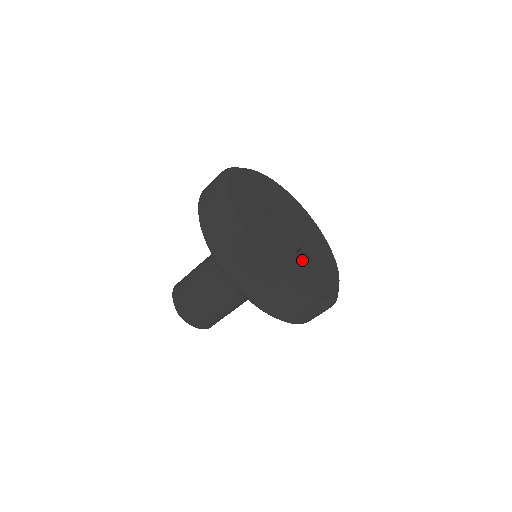
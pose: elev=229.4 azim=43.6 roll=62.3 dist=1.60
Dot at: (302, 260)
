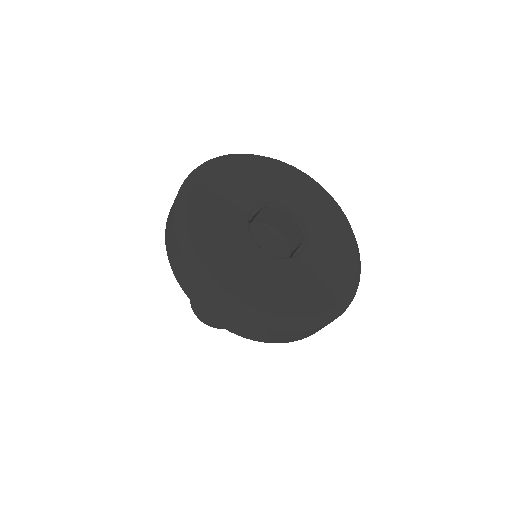
Dot at: (295, 267)
